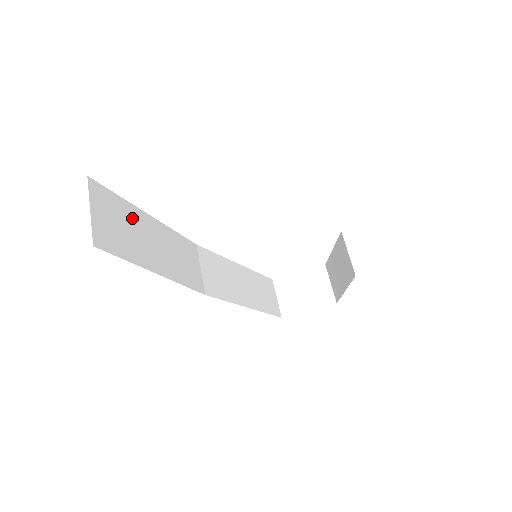
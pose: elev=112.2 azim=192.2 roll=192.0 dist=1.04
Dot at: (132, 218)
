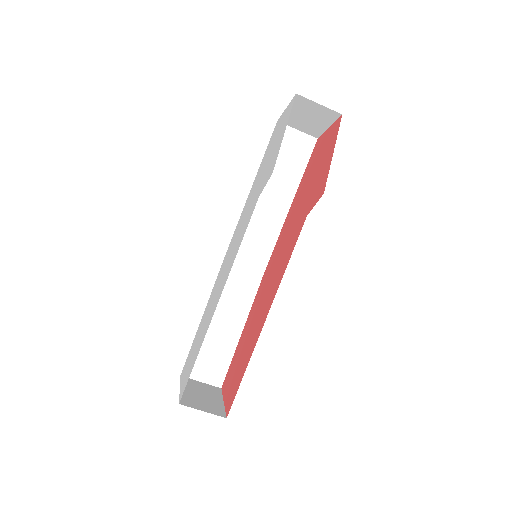
Dot at: (204, 342)
